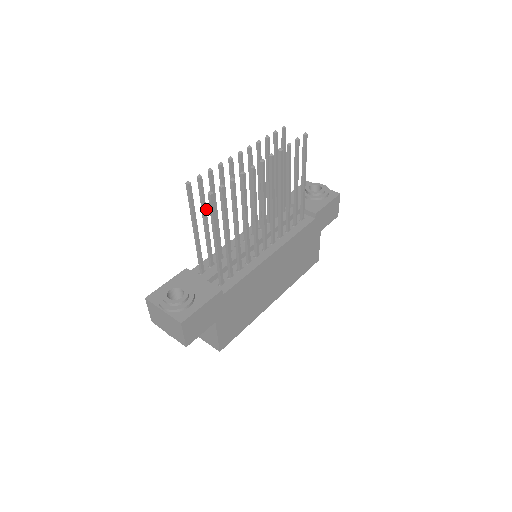
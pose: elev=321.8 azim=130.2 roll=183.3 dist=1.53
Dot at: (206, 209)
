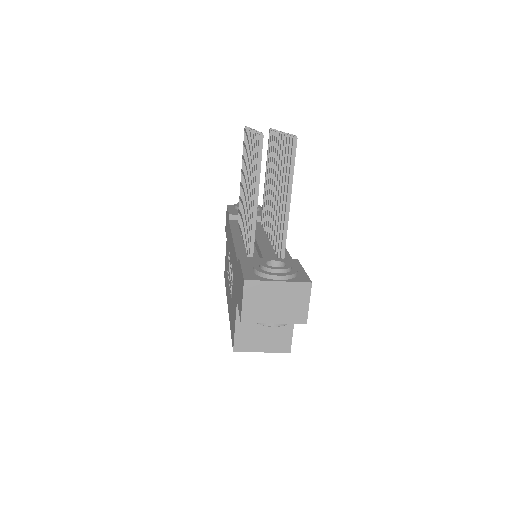
Dot at: occluded
